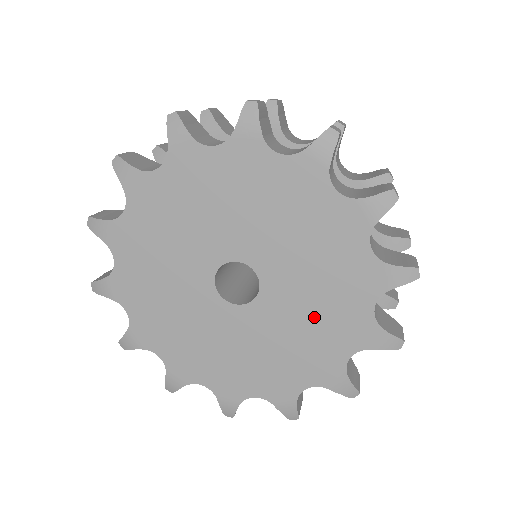
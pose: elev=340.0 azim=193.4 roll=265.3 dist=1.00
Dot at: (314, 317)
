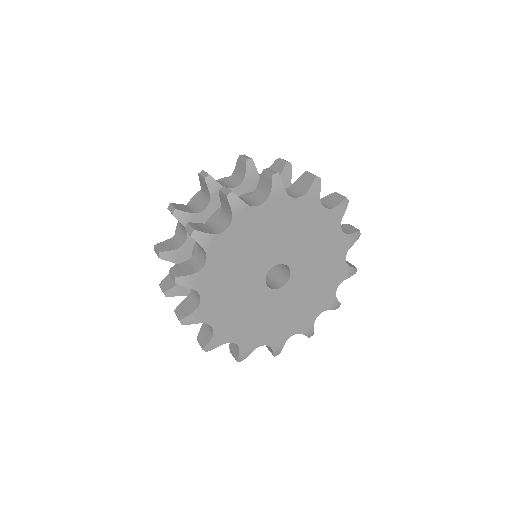
Dot at: (310, 295)
